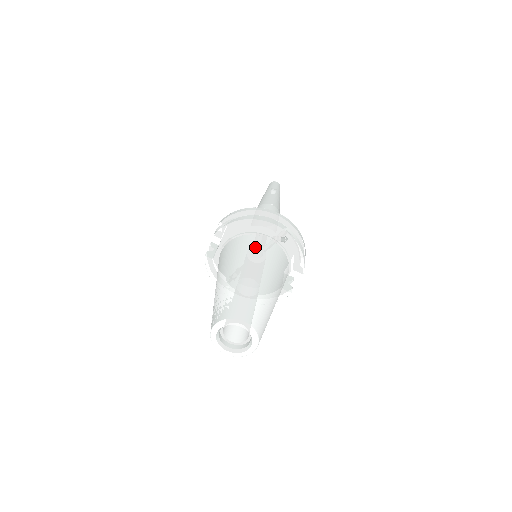
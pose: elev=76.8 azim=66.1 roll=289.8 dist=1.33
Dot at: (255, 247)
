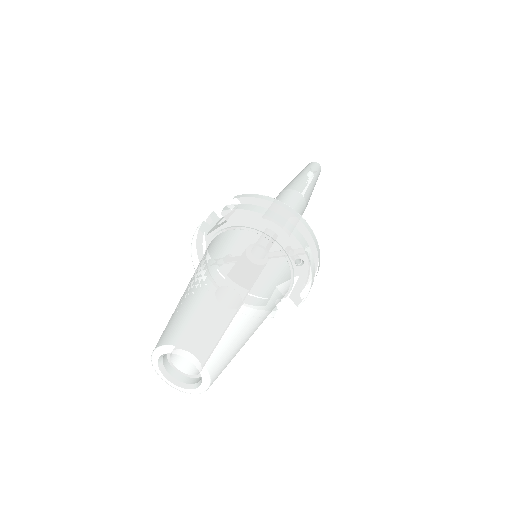
Dot at: (261, 257)
